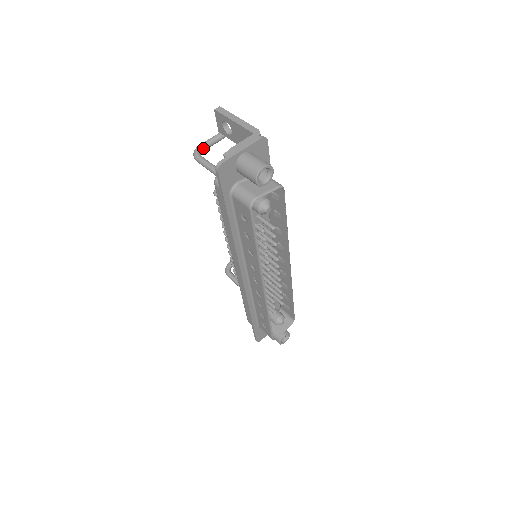
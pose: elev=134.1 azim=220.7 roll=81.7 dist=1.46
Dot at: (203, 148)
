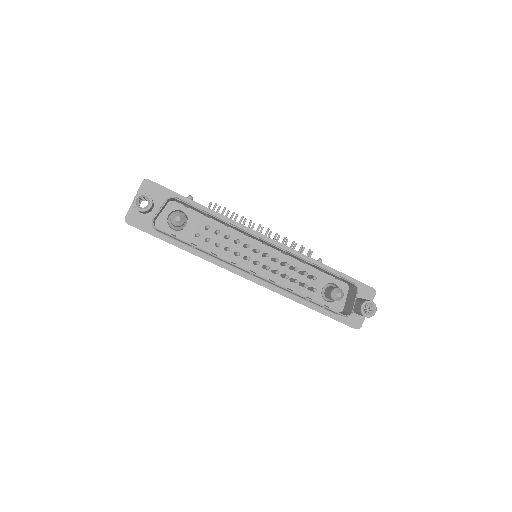
Dot at: occluded
